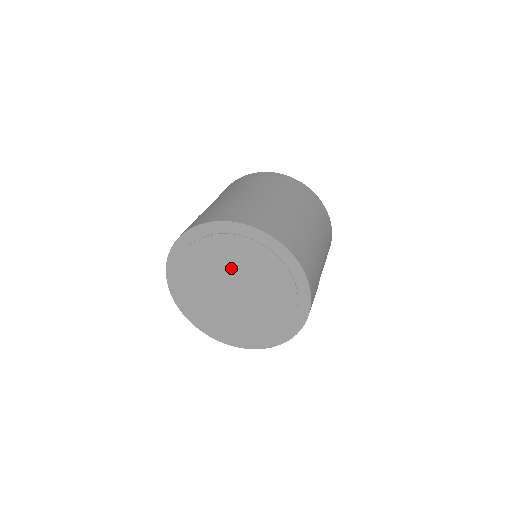
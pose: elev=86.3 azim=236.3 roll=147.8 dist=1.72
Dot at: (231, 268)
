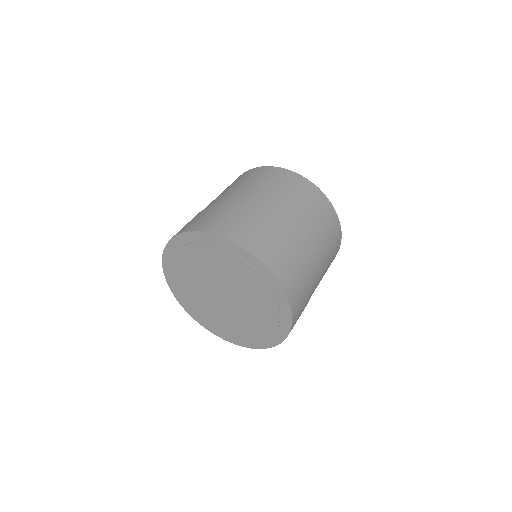
Dot at: (225, 278)
